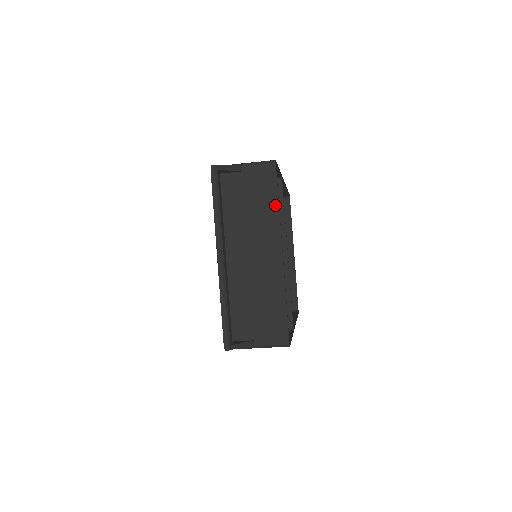
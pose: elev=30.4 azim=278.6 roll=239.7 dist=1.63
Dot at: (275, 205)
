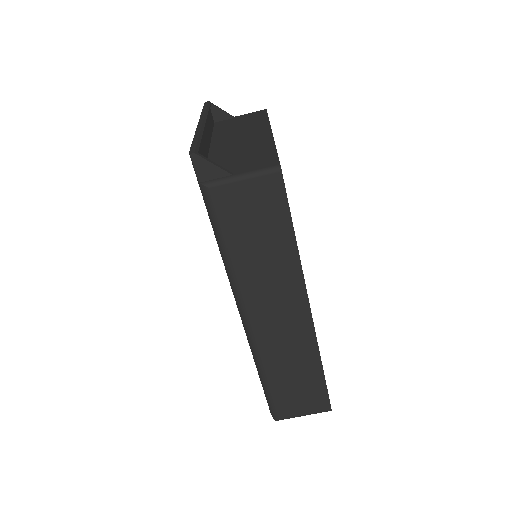
Dot at: (265, 119)
